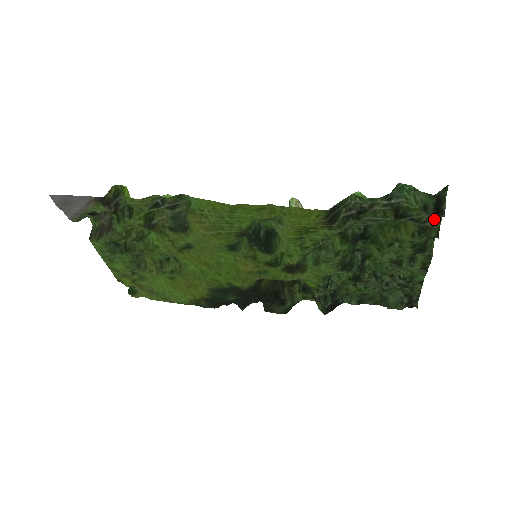
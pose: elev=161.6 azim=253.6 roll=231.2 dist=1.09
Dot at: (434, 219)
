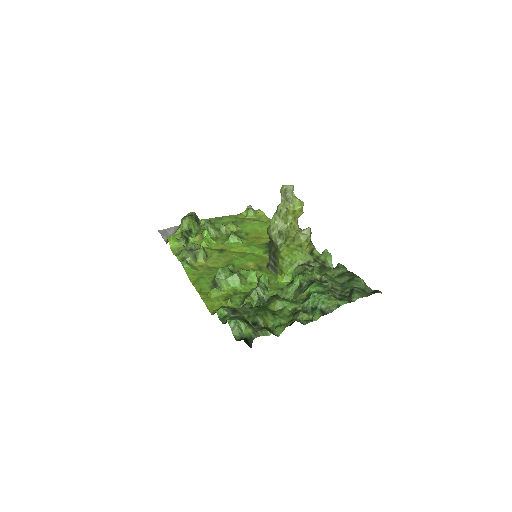
Dot at: (266, 331)
